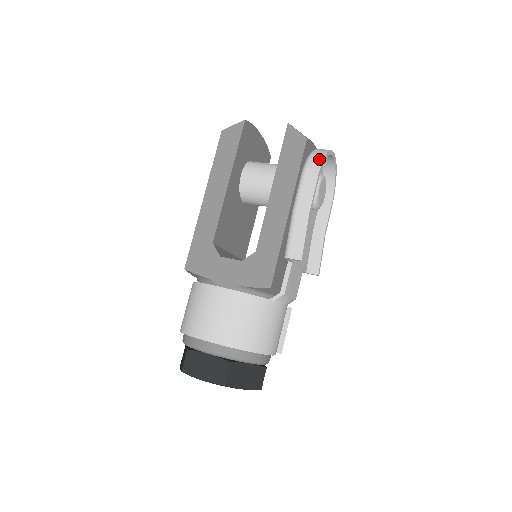
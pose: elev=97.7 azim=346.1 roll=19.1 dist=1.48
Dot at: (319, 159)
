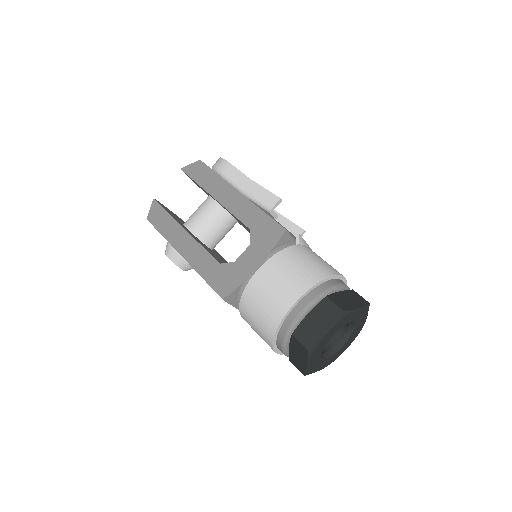
Dot at: (220, 161)
